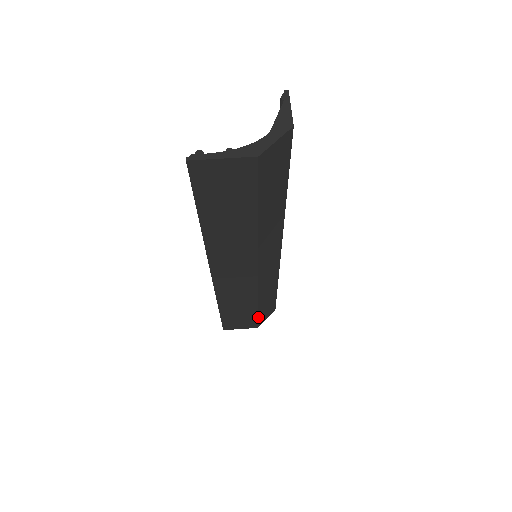
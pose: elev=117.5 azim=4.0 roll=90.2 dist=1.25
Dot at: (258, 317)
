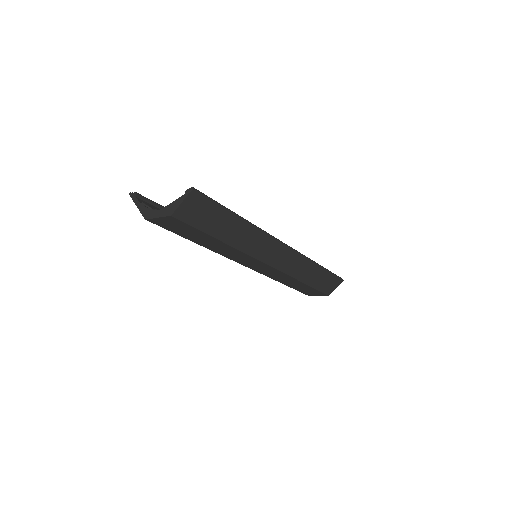
Dot at: (297, 290)
